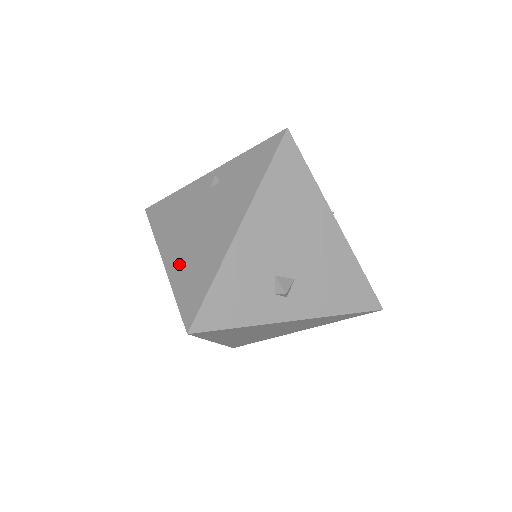
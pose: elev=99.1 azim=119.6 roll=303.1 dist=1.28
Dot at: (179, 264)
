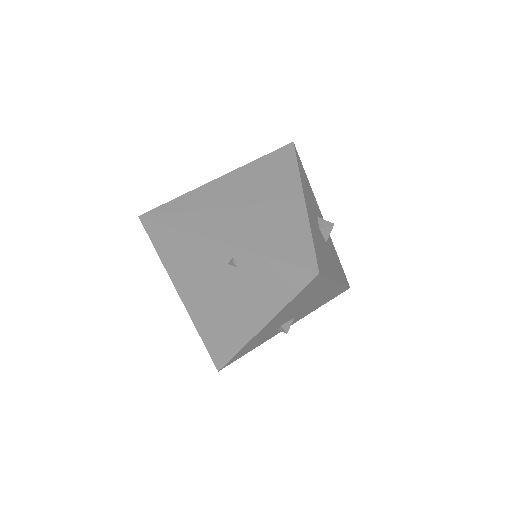
Dot at: (201, 316)
